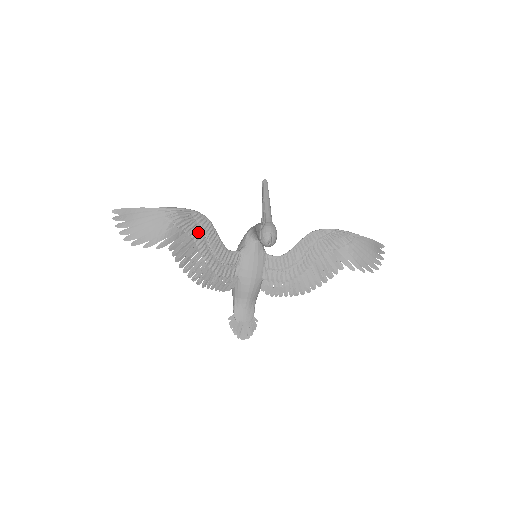
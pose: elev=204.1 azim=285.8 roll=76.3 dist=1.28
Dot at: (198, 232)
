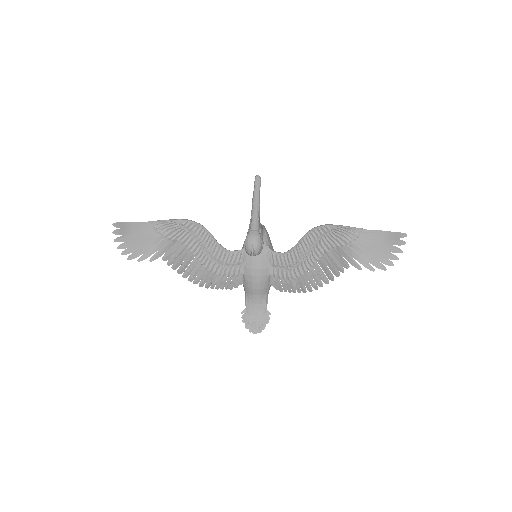
Dot at: (191, 239)
